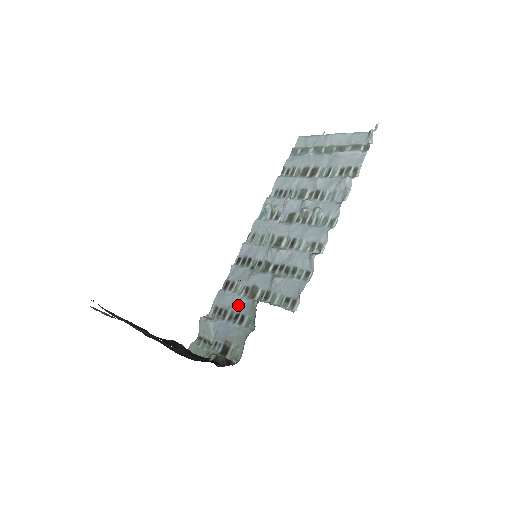
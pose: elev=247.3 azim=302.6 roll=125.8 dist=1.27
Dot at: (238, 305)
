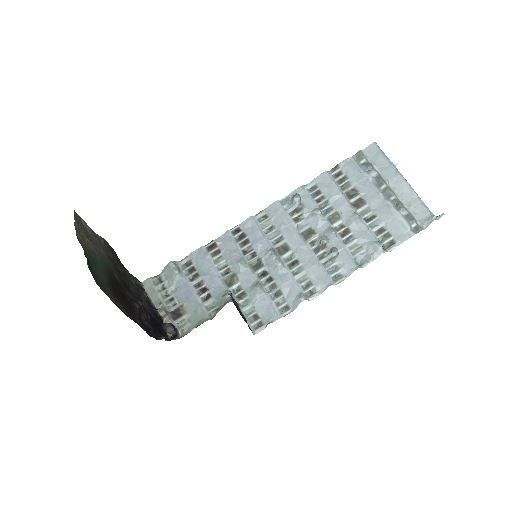
Dot at: (211, 280)
